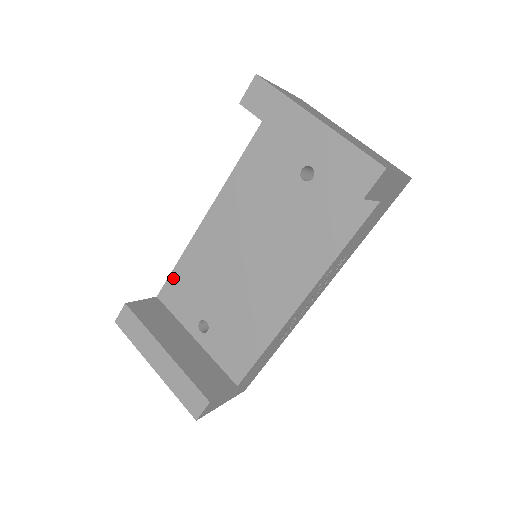
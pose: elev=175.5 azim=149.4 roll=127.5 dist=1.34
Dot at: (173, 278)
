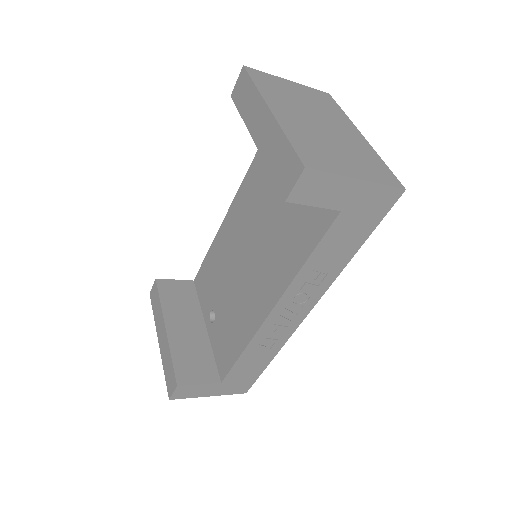
Dot at: (204, 265)
